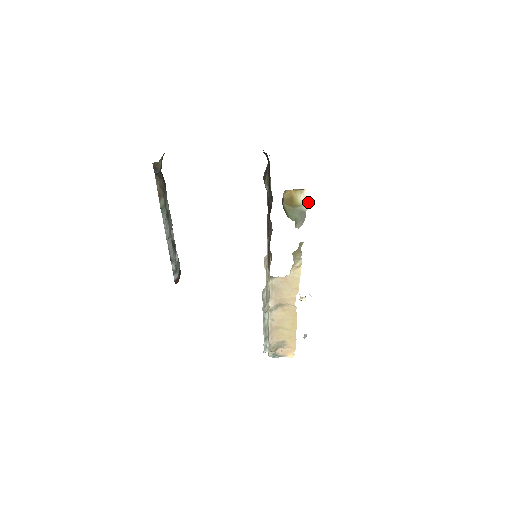
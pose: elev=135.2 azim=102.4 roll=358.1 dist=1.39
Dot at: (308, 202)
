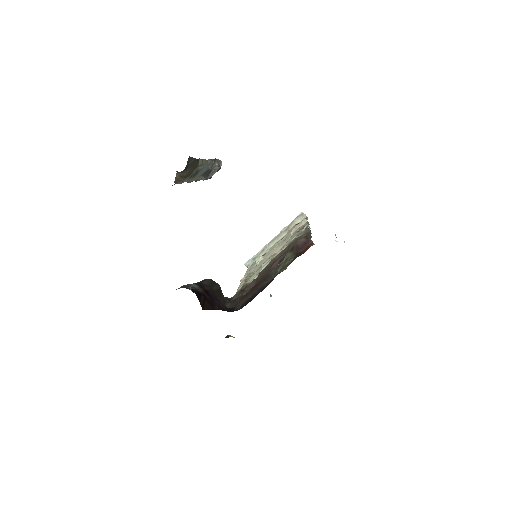
Dot at: occluded
